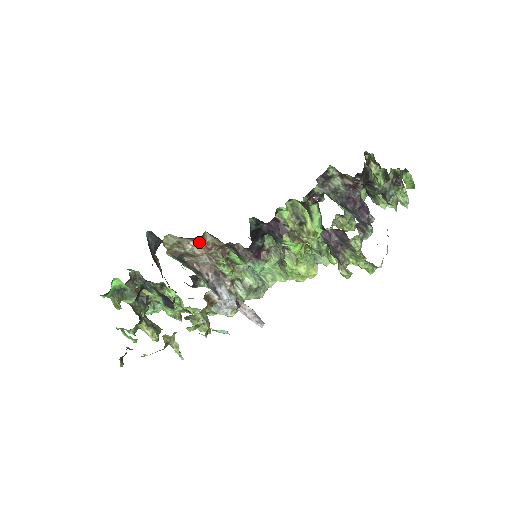
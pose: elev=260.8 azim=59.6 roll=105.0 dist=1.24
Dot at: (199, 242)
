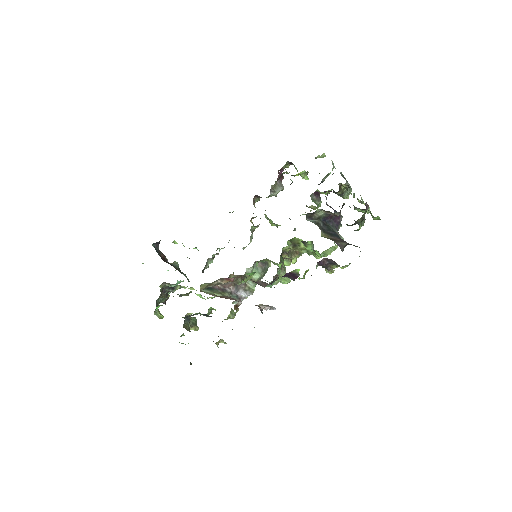
Dot at: (224, 279)
